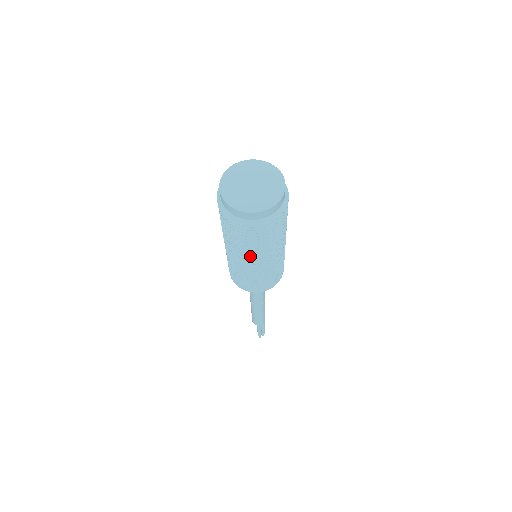
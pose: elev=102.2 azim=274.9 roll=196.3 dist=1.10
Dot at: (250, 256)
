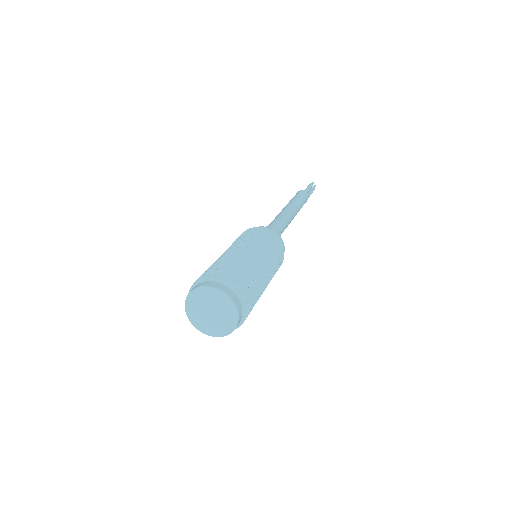
Dot at: occluded
